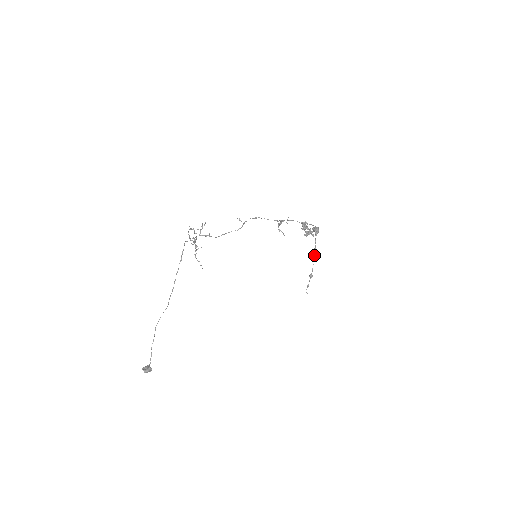
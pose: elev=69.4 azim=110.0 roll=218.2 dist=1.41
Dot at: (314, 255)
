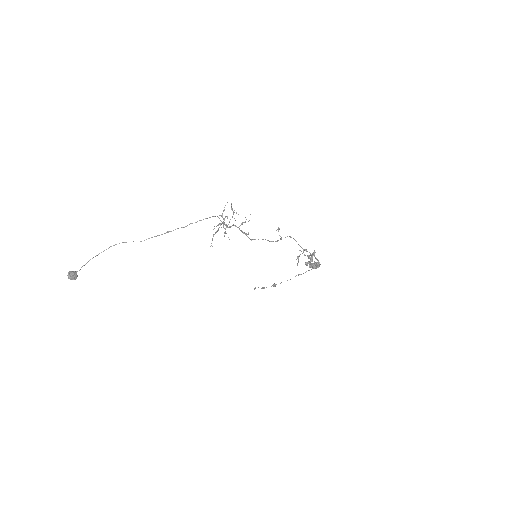
Dot at: occluded
